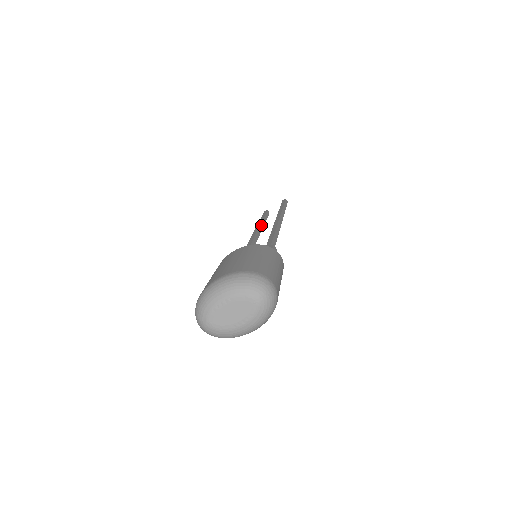
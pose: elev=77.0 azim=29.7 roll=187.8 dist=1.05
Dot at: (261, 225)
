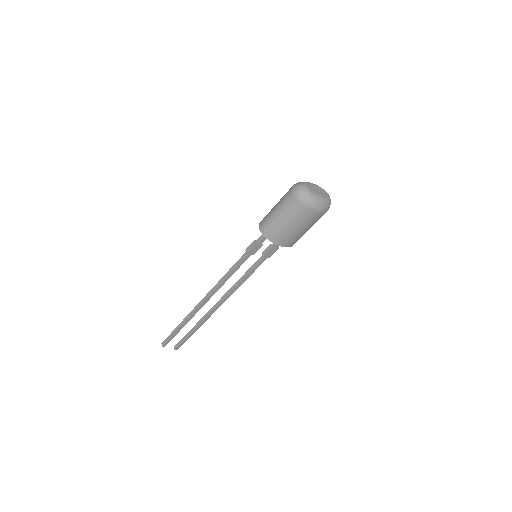
Dot at: occluded
